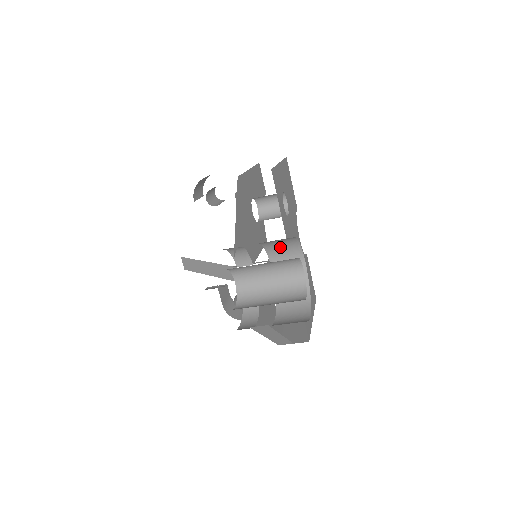
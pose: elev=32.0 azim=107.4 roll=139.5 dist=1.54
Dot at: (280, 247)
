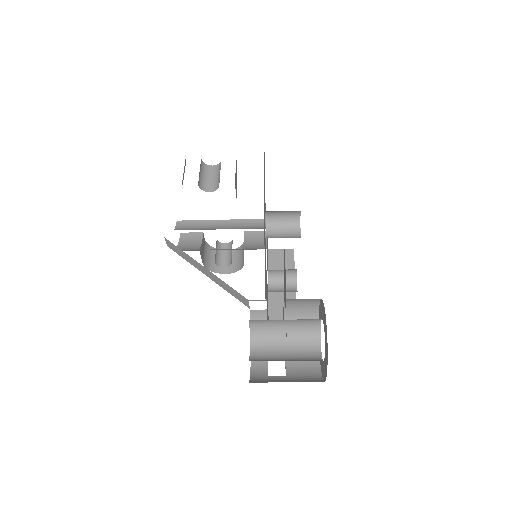
Dot at: occluded
